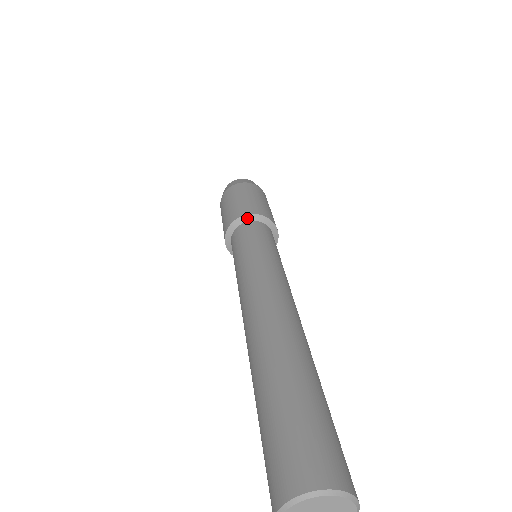
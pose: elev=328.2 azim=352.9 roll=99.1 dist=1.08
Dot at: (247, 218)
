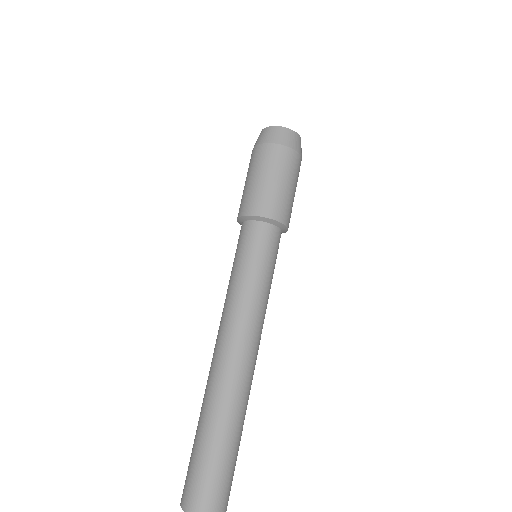
Dot at: (271, 221)
